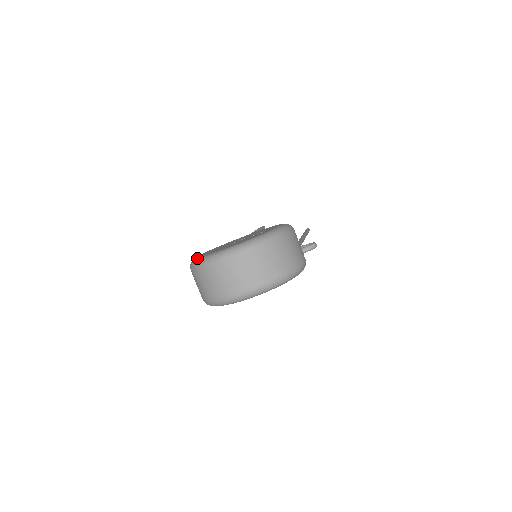
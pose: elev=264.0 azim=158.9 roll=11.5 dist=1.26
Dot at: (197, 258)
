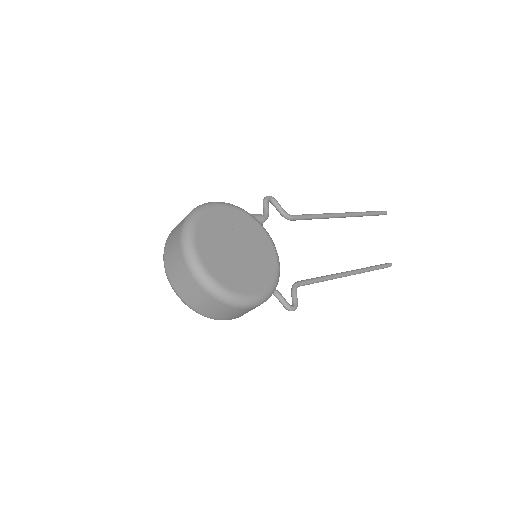
Dot at: (198, 216)
